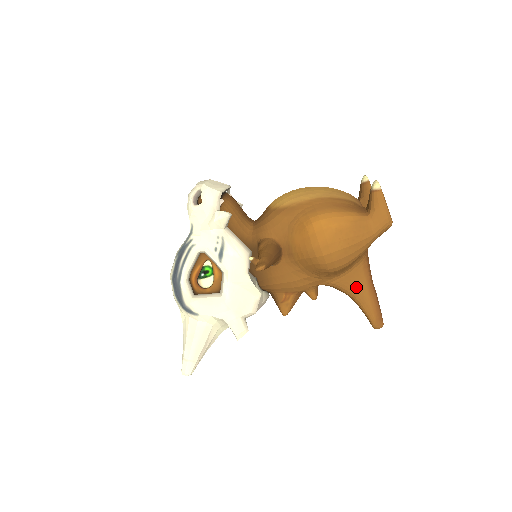
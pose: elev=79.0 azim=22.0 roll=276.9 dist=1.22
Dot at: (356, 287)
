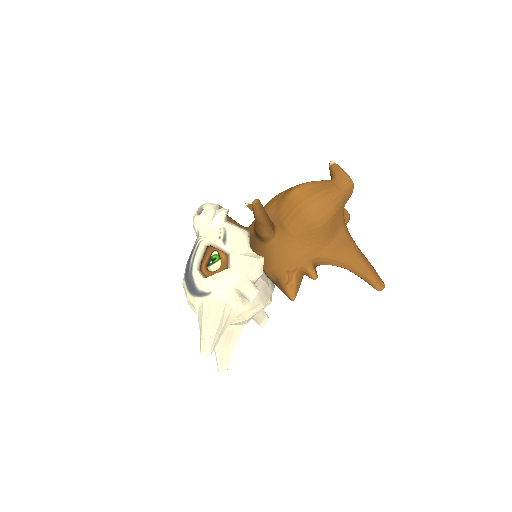
Dot at: (347, 253)
